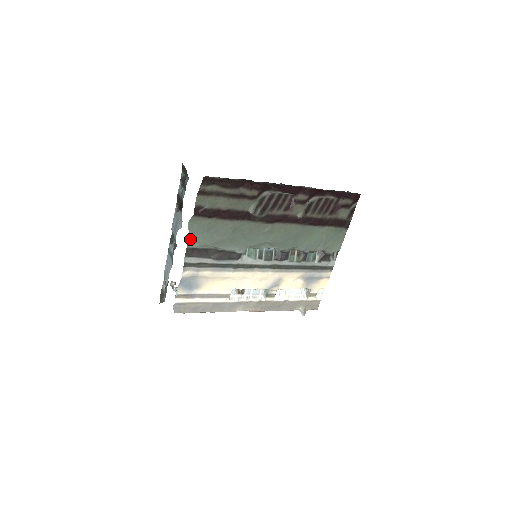
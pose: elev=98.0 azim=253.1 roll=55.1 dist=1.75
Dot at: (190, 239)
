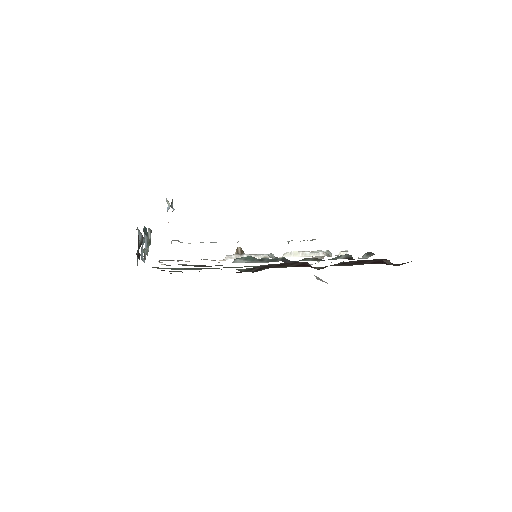
Dot at: (159, 268)
